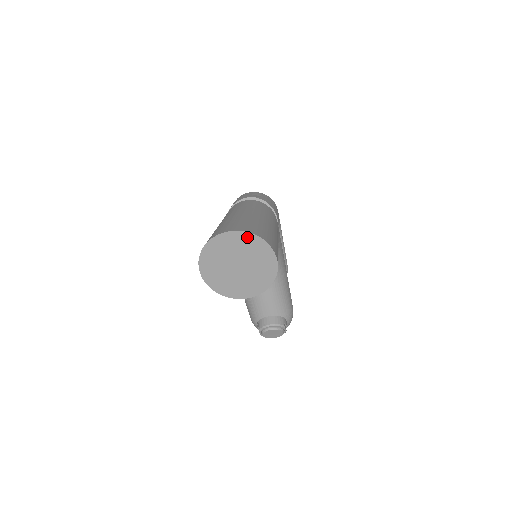
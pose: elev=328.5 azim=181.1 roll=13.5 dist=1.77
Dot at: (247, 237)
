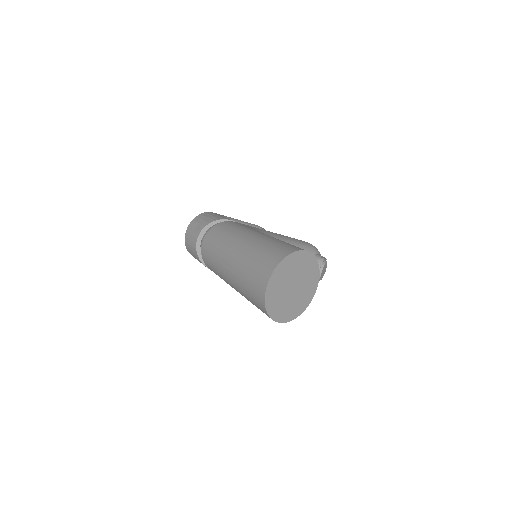
Dot at: (279, 270)
